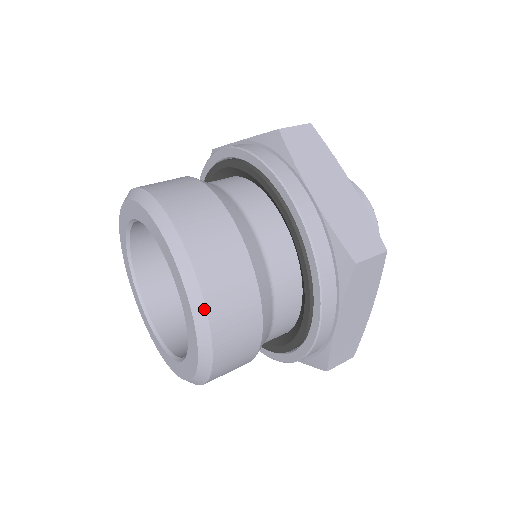
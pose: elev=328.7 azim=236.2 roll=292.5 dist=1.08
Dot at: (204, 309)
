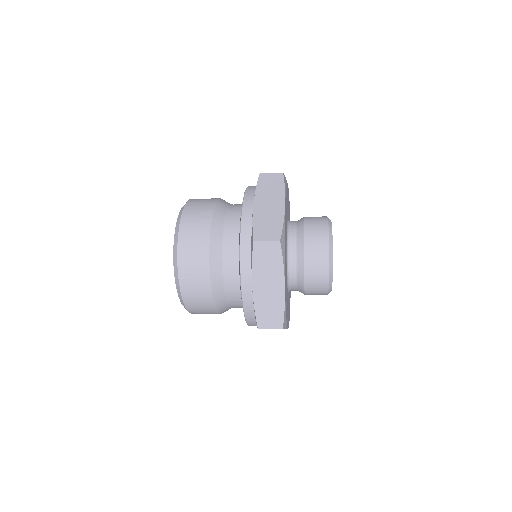
Dot at: (177, 249)
